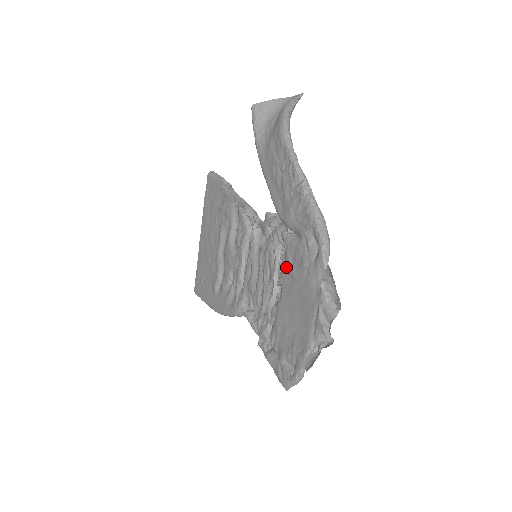
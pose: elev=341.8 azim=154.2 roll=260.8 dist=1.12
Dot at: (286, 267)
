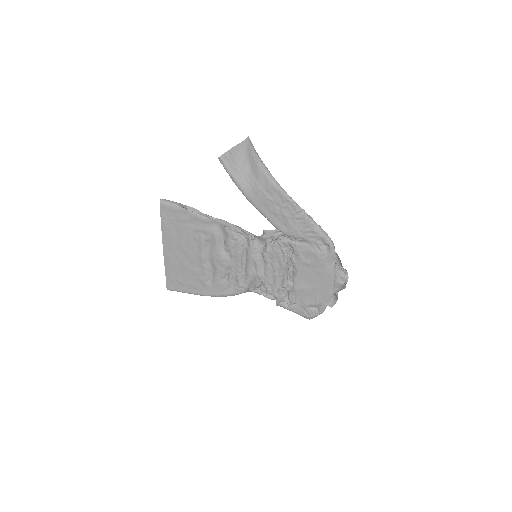
Dot at: (299, 260)
